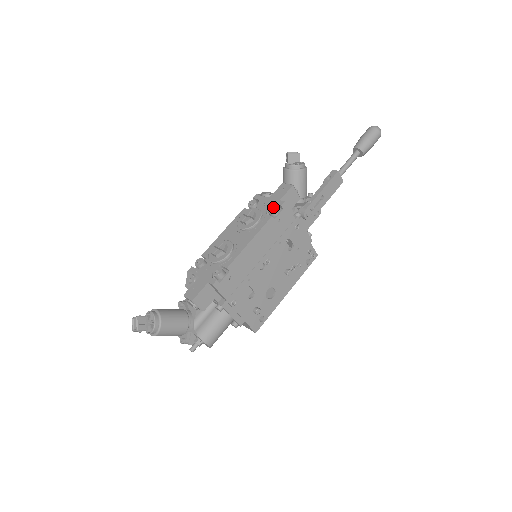
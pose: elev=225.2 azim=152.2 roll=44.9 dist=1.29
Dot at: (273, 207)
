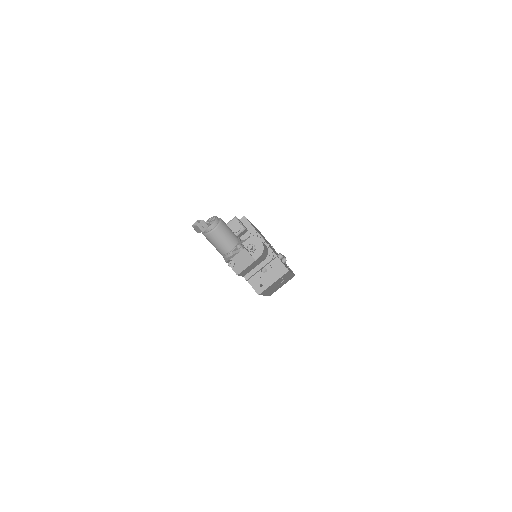
Dot at: occluded
